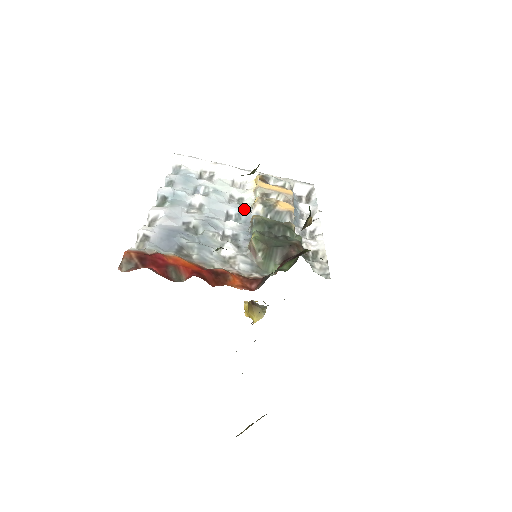
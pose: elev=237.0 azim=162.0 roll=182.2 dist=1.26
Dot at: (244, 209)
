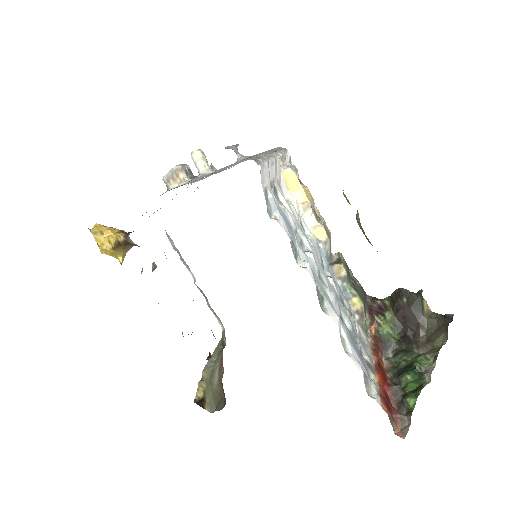
Dot at: (319, 248)
